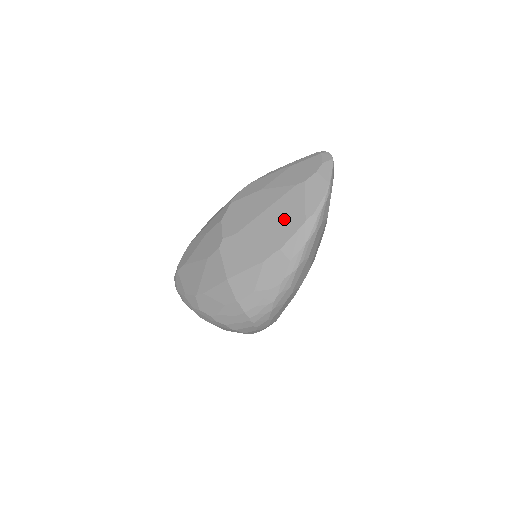
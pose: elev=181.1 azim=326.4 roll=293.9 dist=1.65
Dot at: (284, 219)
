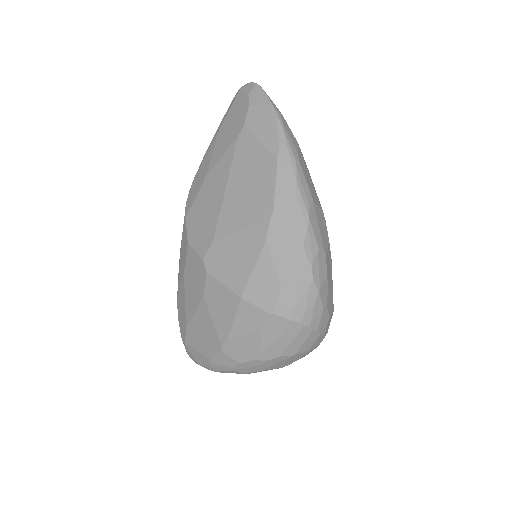
Dot at: (252, 179)
